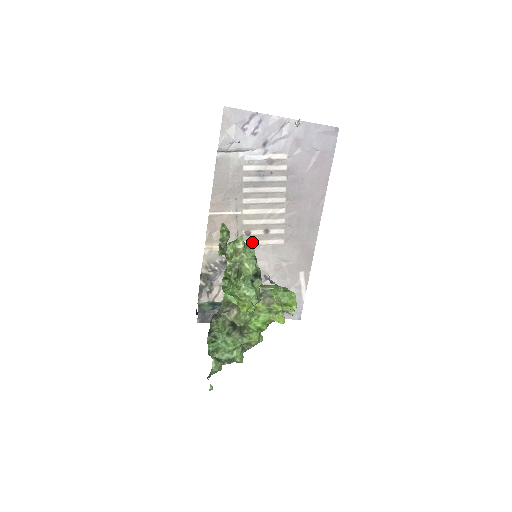
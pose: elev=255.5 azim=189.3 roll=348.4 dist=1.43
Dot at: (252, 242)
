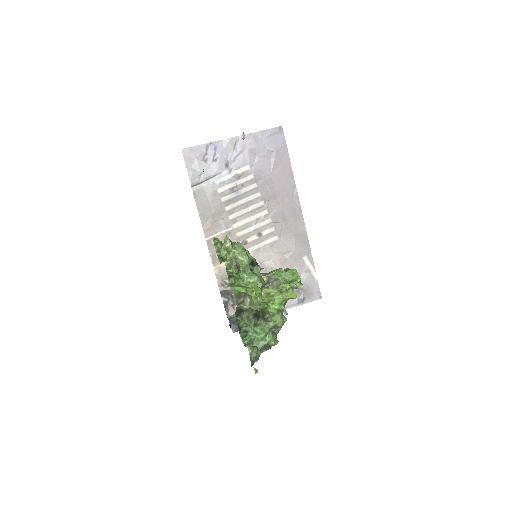
Dot at: (251, 248)
